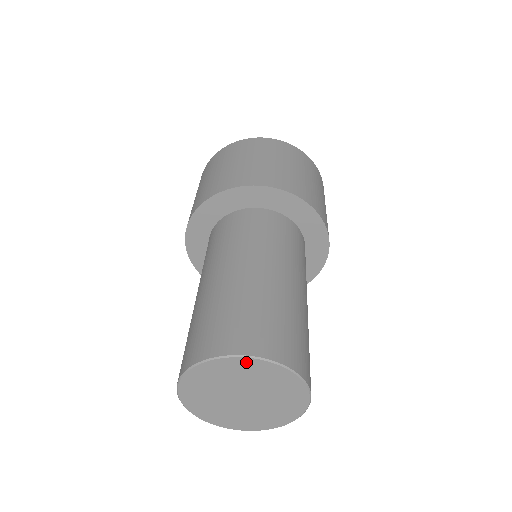
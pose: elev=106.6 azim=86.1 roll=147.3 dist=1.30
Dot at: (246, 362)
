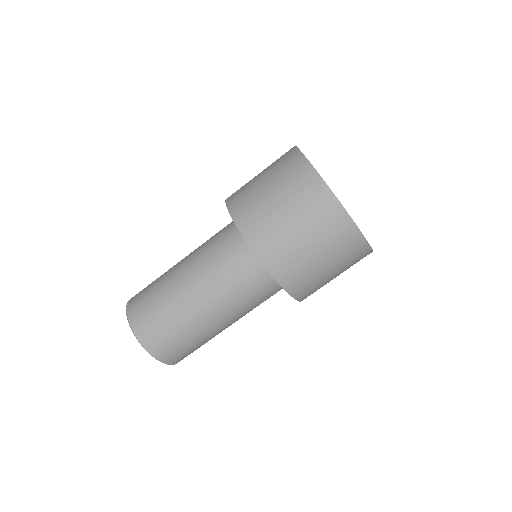
Dot at: (148, 349)
